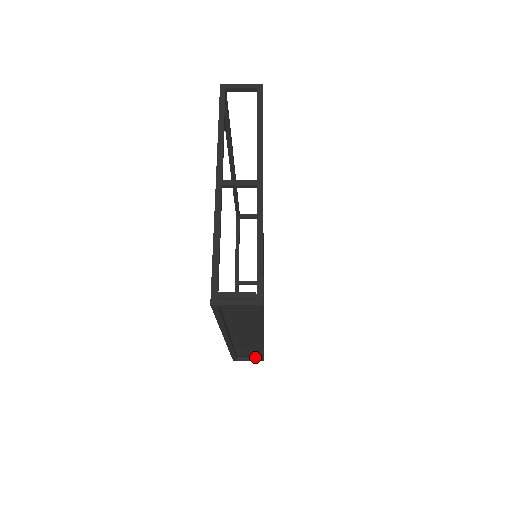
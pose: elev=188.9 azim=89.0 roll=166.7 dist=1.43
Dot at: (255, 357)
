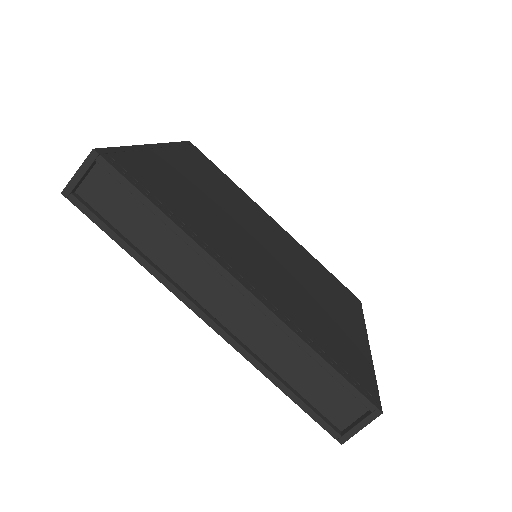
Dot at: (365, 414)
